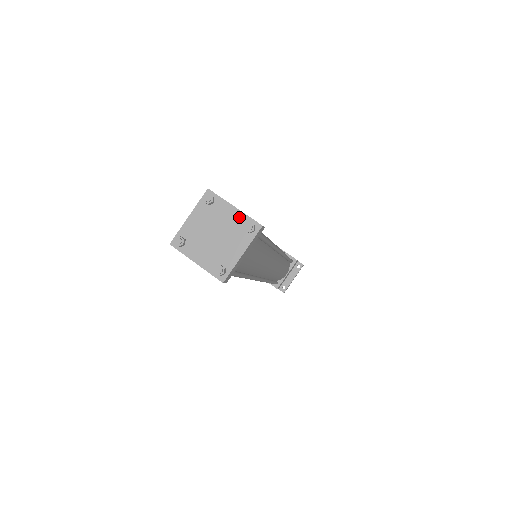
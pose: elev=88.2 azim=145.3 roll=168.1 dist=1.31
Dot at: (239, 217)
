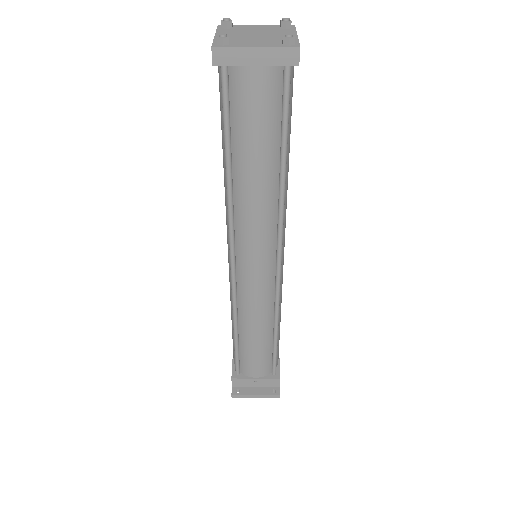
Dot at: occluded
